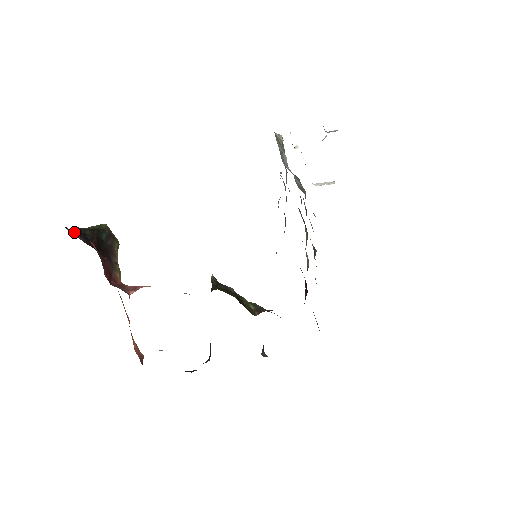
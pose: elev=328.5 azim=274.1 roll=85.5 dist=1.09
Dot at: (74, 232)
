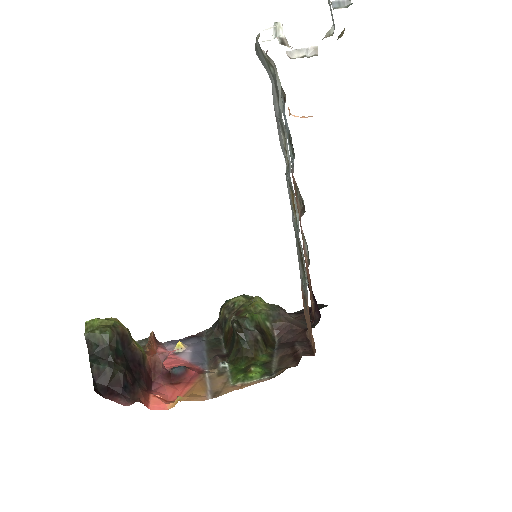
Dot at: (110, 390)
